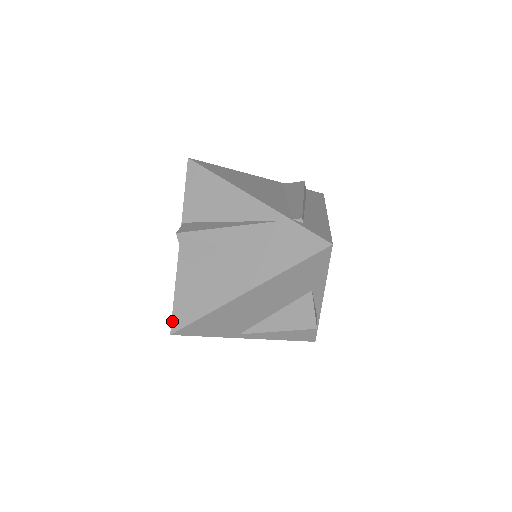
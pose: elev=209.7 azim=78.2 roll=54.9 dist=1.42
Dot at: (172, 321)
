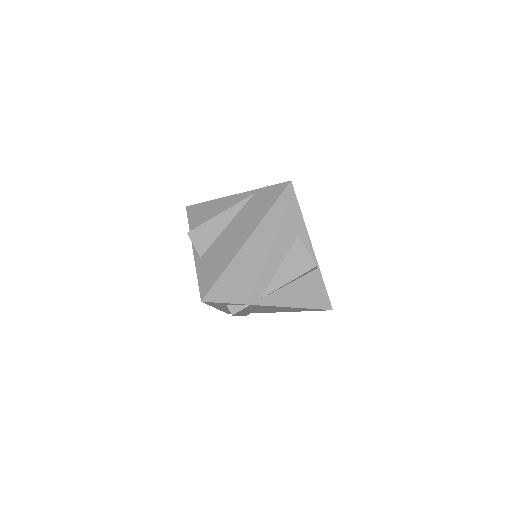
Dot at: (200, 293)
